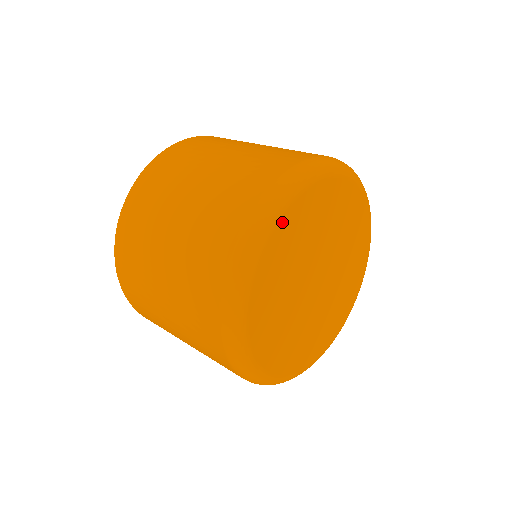
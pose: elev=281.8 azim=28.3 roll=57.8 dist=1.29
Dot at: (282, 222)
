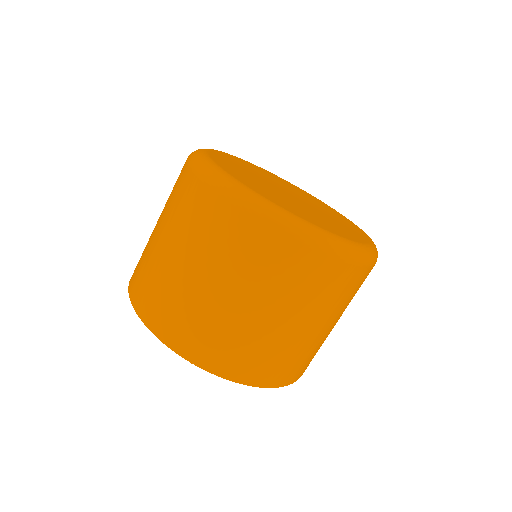
Dot at: (217, 163)
